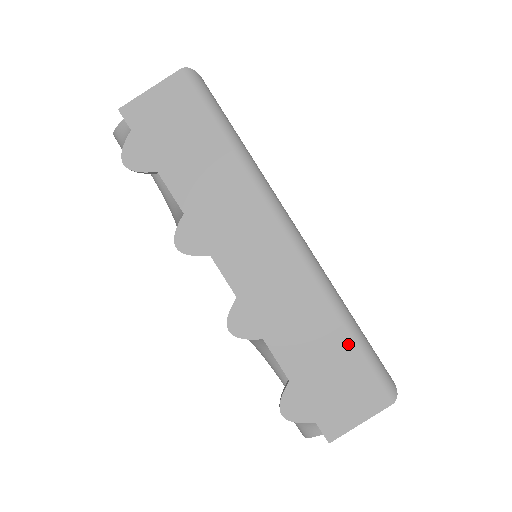
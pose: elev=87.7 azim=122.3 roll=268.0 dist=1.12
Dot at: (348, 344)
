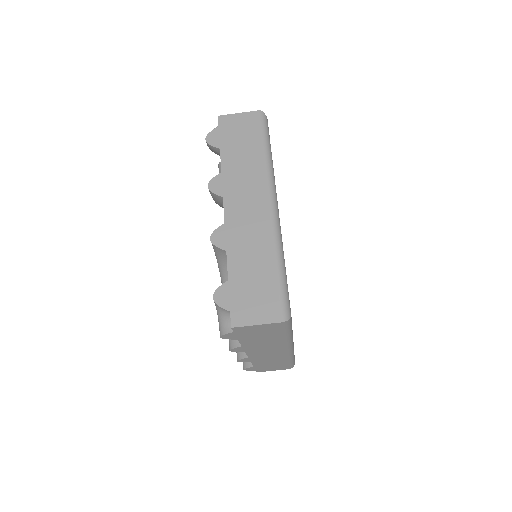
Dot at: (273, 275)
